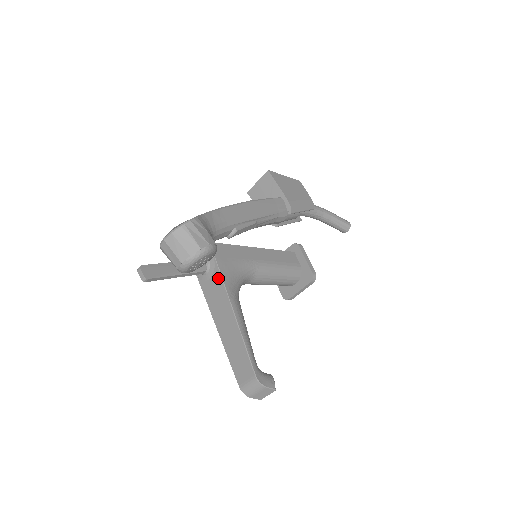
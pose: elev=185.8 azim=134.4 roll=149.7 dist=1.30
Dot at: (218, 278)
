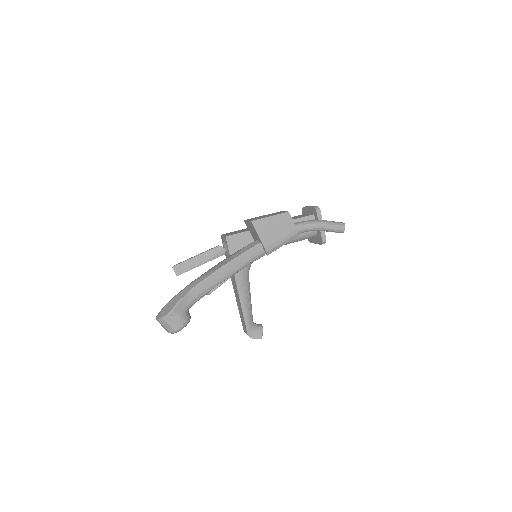
Dot at: occluded
